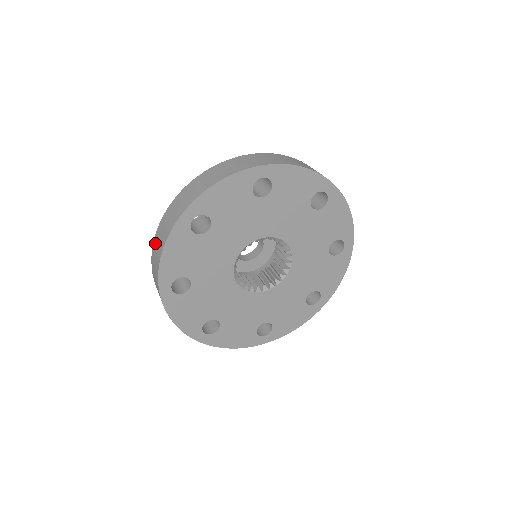
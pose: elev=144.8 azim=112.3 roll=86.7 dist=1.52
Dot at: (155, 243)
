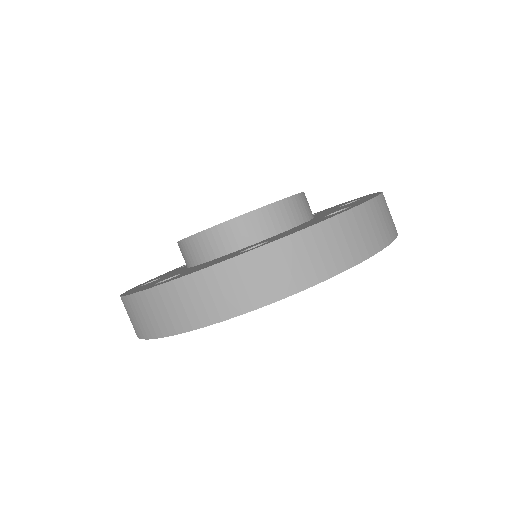
Dot at: (124, 306)
